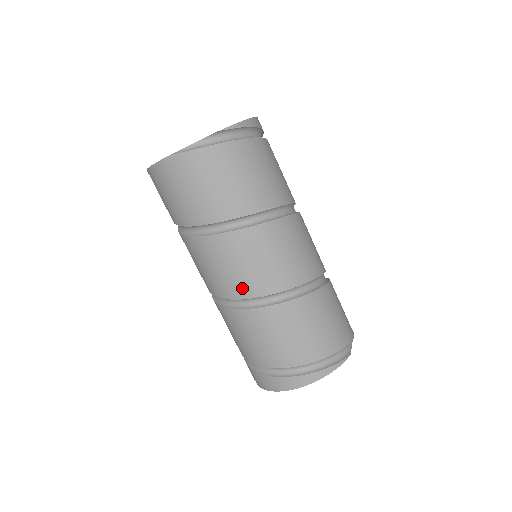
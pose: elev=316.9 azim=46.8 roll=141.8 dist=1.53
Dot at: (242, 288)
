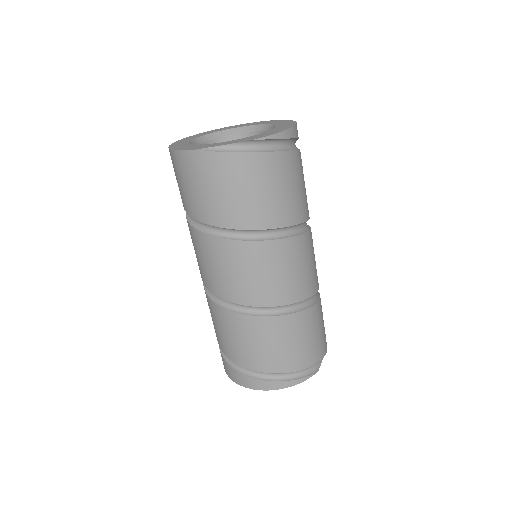
Dot at: (235, 293)
